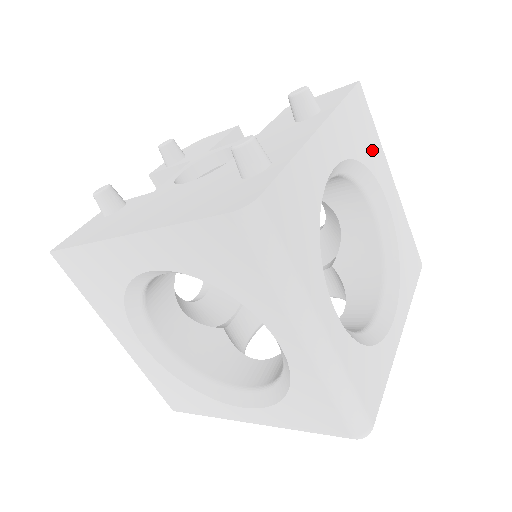
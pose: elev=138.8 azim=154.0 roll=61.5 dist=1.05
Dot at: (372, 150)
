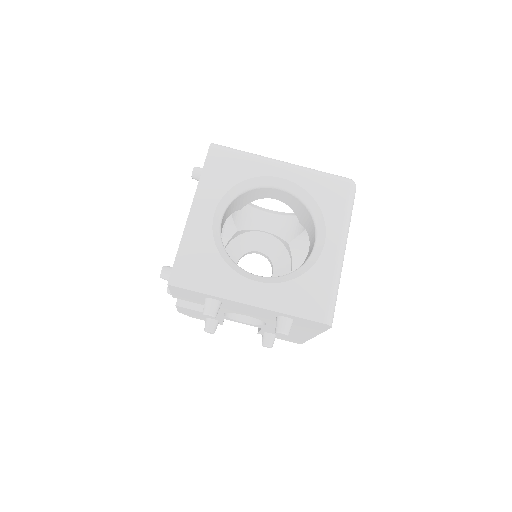
Dot at: occluded
